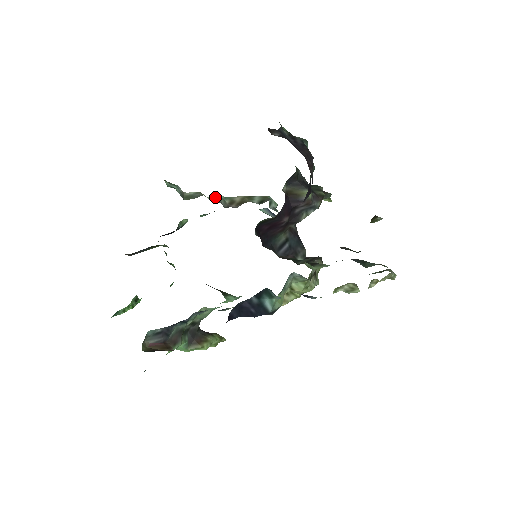
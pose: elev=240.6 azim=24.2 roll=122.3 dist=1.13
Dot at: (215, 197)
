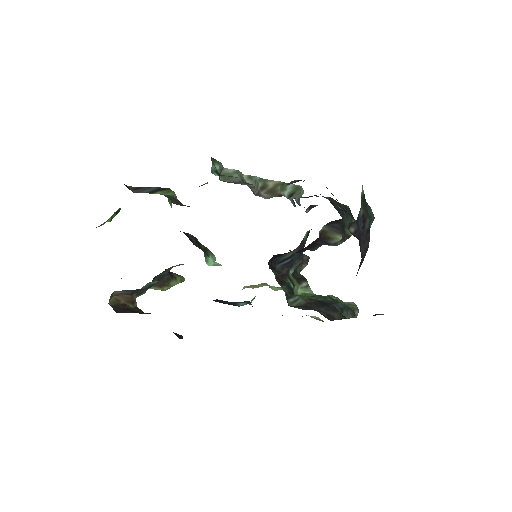
Dot at: (251, 178)
